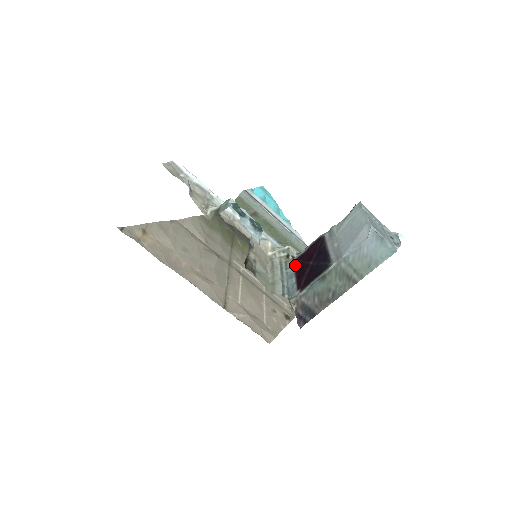
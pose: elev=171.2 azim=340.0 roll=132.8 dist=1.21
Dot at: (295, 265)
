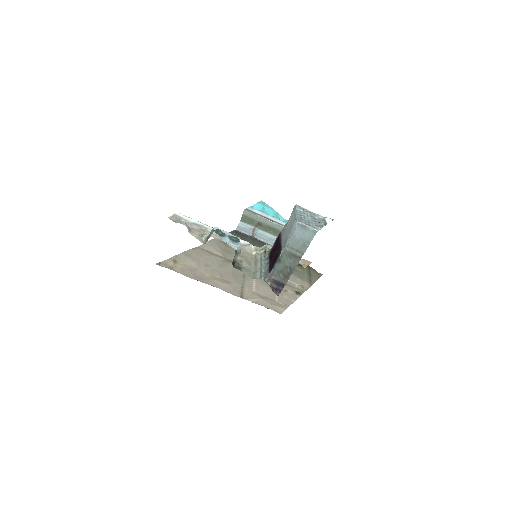
Dot at: (269, 256)
